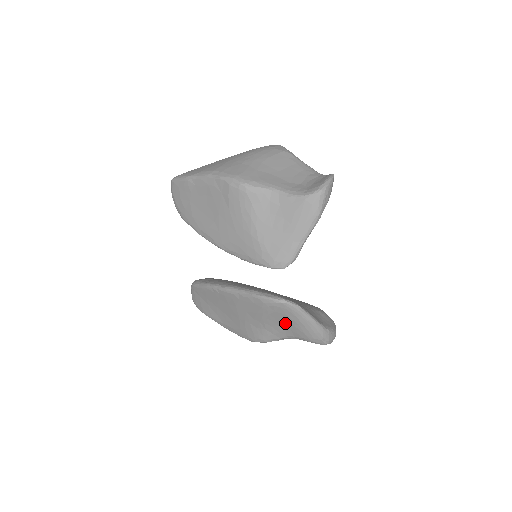
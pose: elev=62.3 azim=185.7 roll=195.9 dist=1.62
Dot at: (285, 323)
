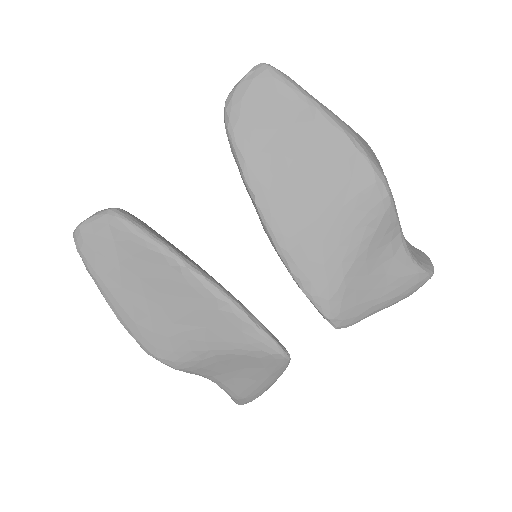
Dot at: (242, 370)
